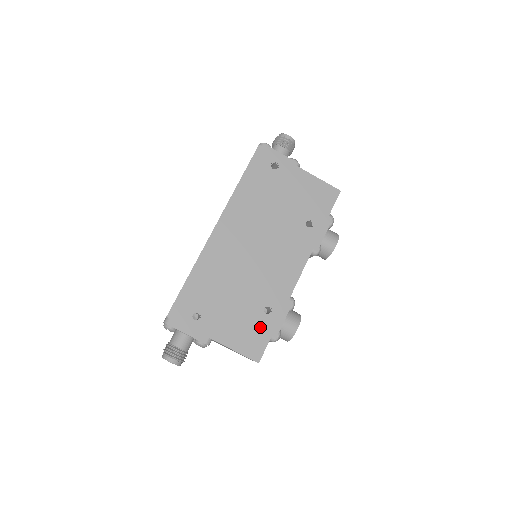
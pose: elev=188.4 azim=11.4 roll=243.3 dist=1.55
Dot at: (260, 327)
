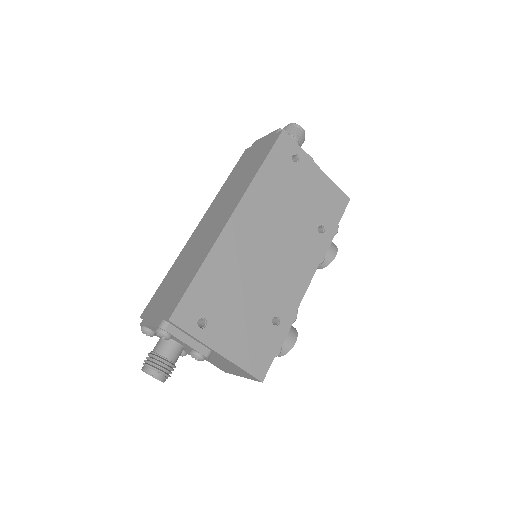
Dot at: (267, 340)
